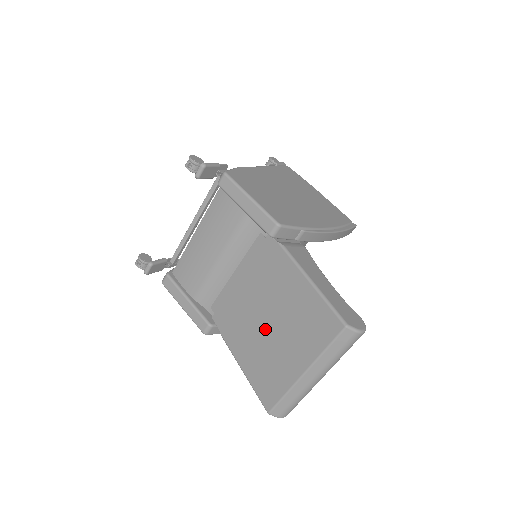
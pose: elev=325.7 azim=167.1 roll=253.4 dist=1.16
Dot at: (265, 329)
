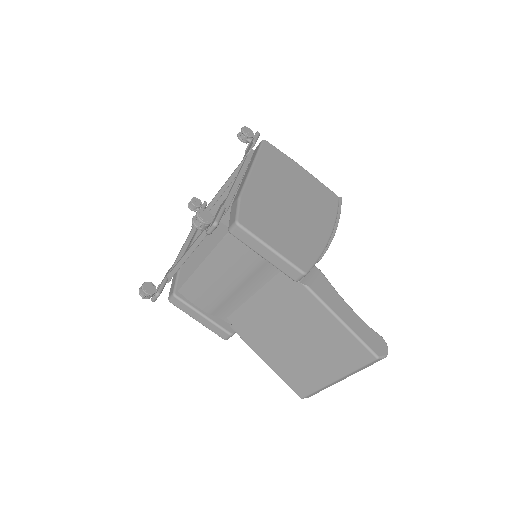
Dot at: (293, 346)
